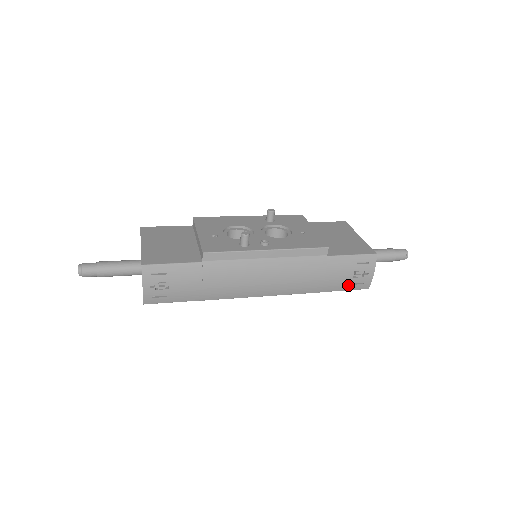
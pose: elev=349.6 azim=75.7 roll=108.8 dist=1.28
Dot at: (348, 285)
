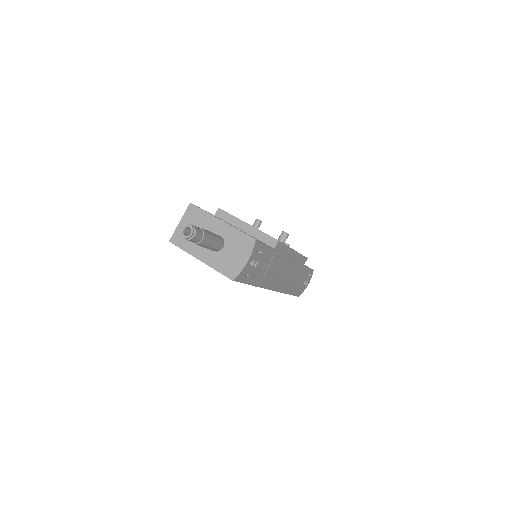
Dot at: (298, 291)
